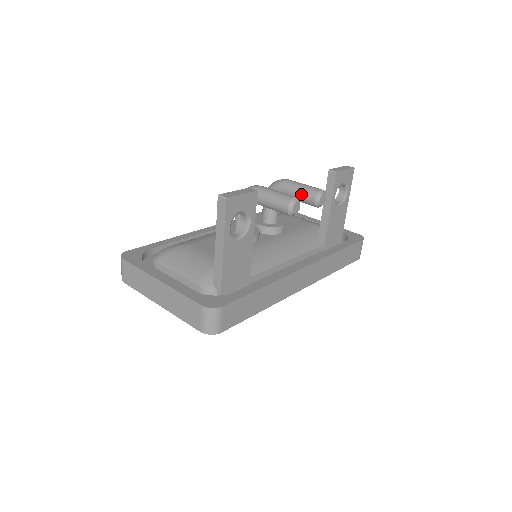
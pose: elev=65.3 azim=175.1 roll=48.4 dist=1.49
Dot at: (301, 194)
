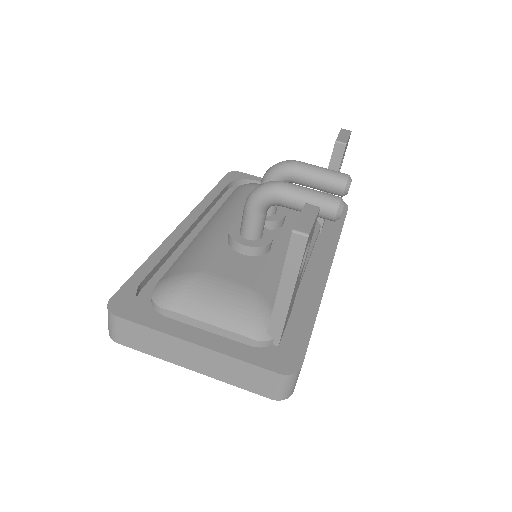
Dot at: (324, 182)
